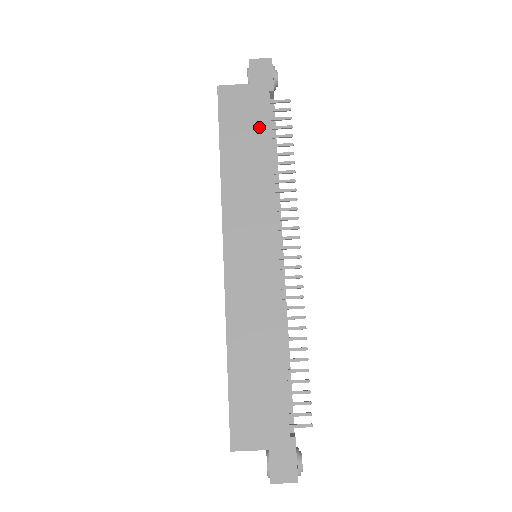
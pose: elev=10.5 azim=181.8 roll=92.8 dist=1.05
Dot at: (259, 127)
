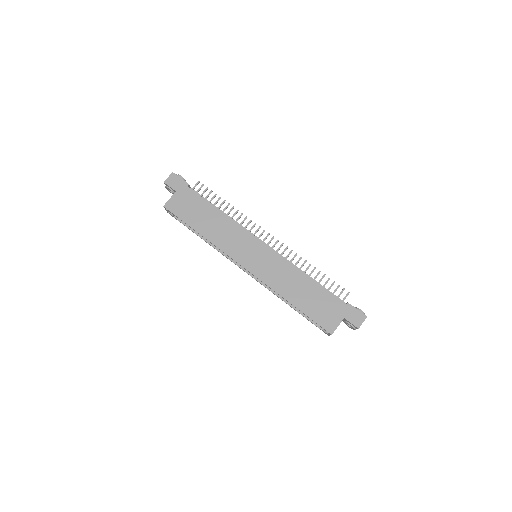
Dot at: (200, 205)
